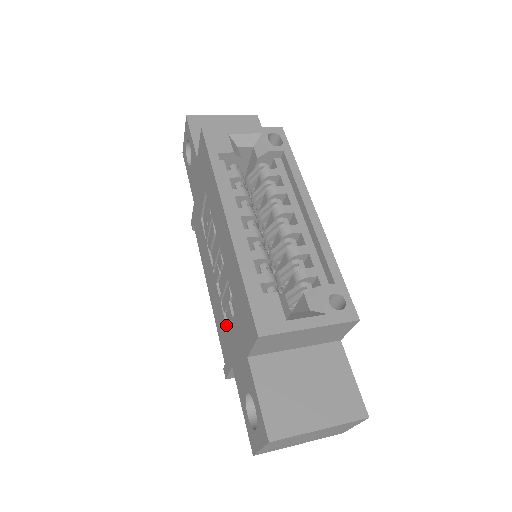
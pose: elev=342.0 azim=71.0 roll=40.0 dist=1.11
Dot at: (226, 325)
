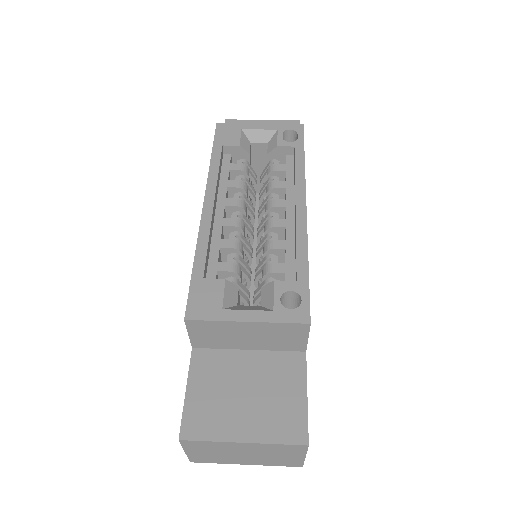
Dot at: occluded
